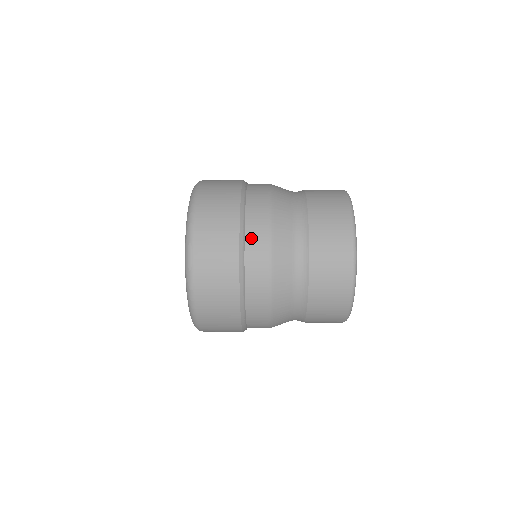
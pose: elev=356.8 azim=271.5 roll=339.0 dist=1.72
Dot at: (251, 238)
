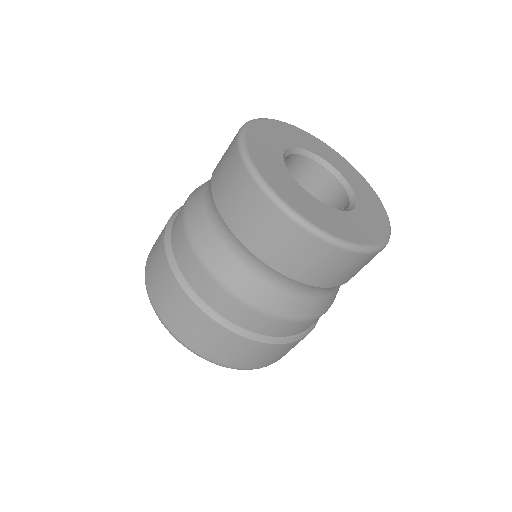
Dot at: (174, 239)
